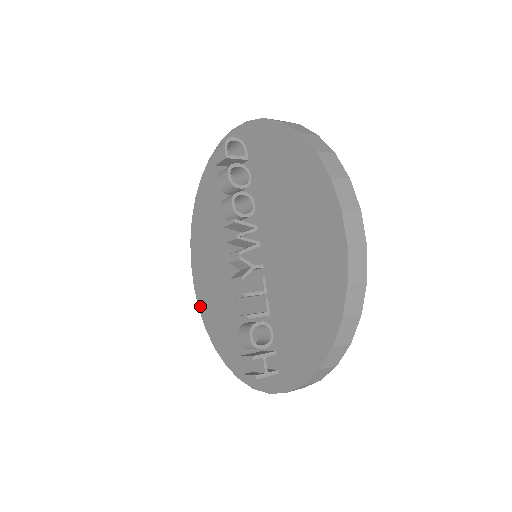
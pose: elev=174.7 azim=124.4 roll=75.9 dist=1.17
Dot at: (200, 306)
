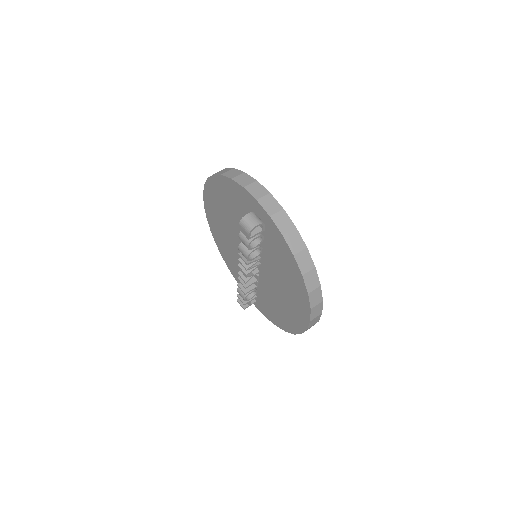
Dot at: (208, 219)
